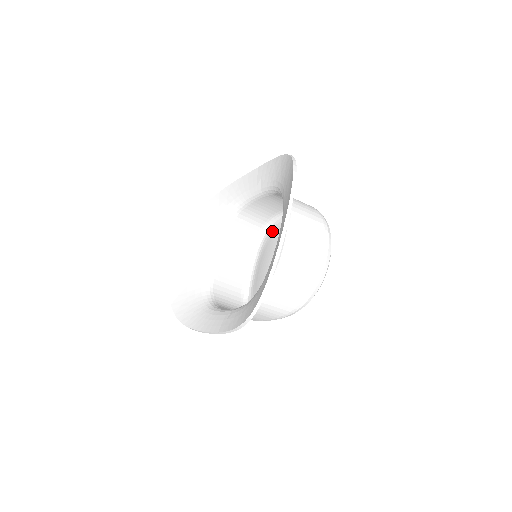
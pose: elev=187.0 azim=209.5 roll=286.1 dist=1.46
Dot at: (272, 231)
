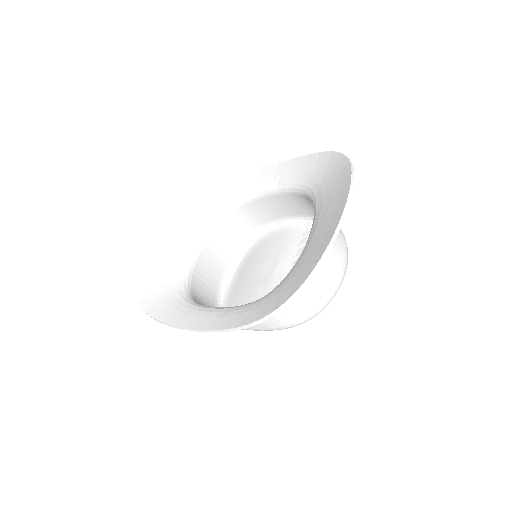
Dot at: (266, 237)
